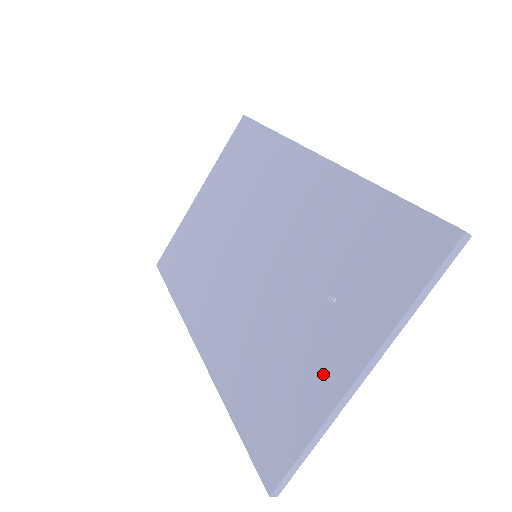
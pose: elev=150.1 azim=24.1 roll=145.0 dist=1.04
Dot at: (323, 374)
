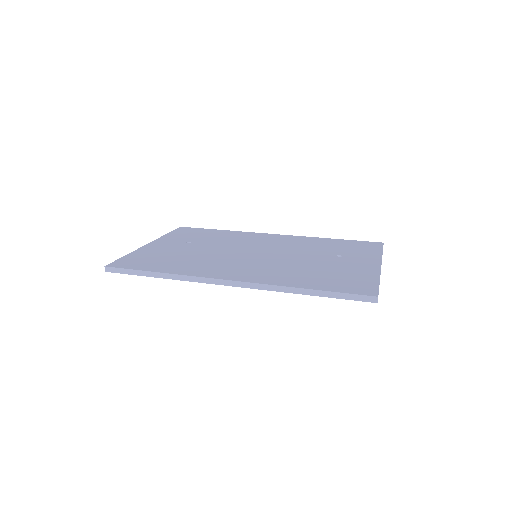
Dot at: (362, 268)
